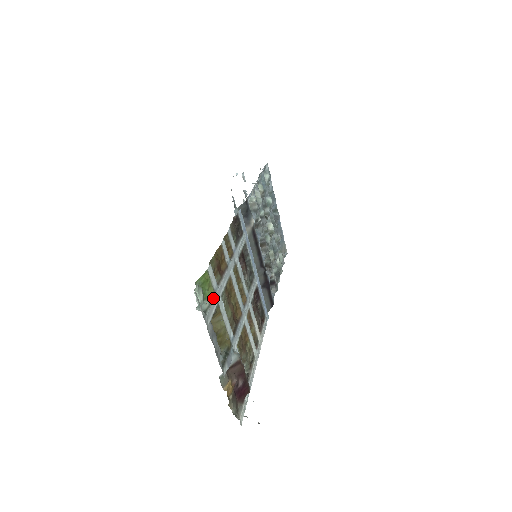
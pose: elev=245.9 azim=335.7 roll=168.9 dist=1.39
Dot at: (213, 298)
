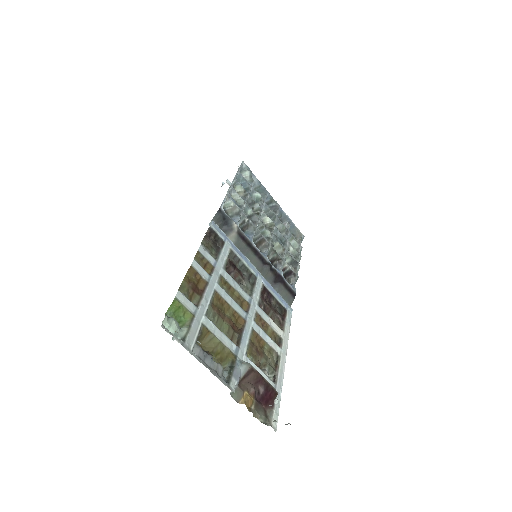
Dot at: (192, 321)
